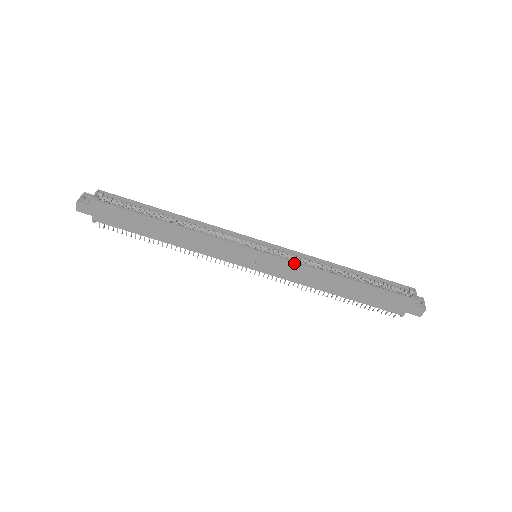
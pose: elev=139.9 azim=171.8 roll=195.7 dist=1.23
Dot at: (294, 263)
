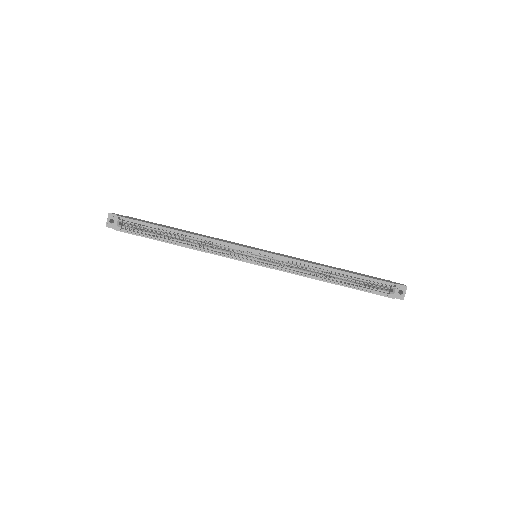
Dot at: occluded
